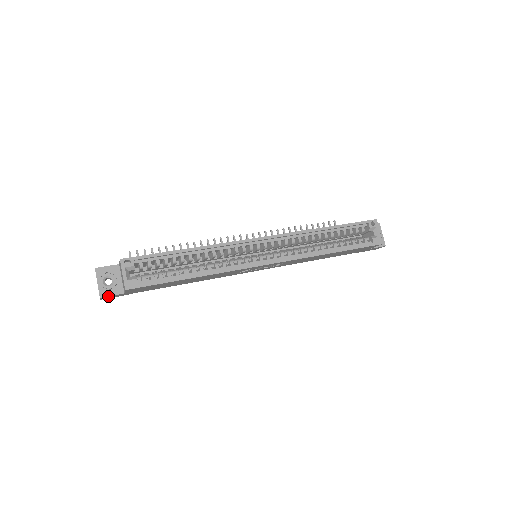
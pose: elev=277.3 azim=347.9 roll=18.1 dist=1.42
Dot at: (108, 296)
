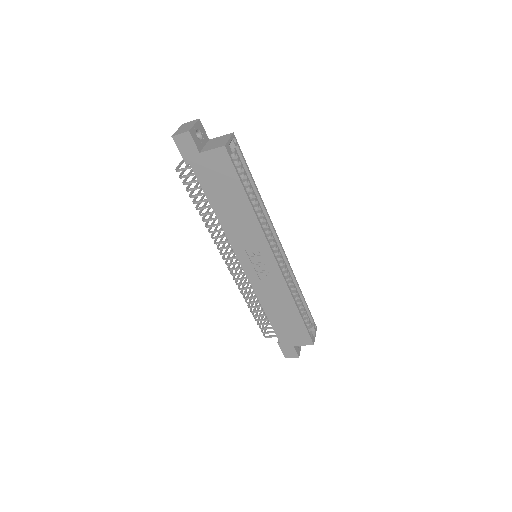
Dot at: (191, 139)
